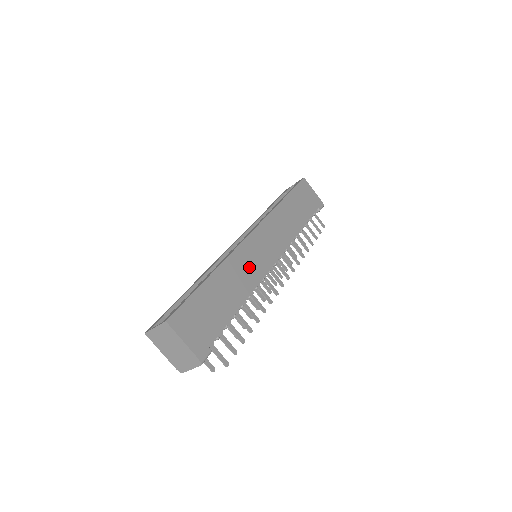
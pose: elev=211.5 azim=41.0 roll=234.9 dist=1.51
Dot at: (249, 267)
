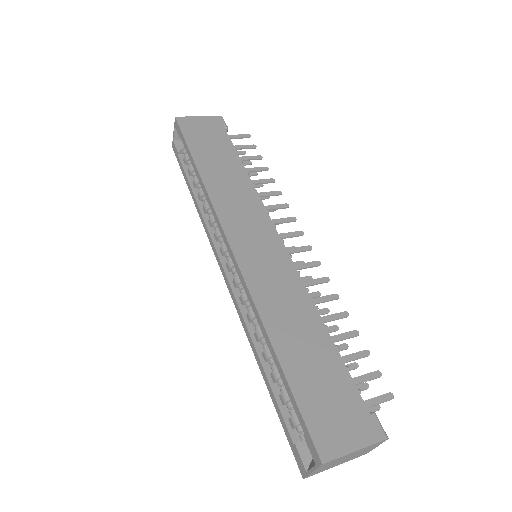
Dot at: (278, 284)
